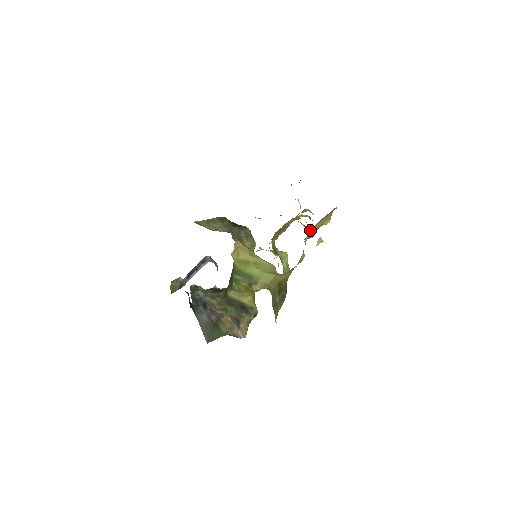
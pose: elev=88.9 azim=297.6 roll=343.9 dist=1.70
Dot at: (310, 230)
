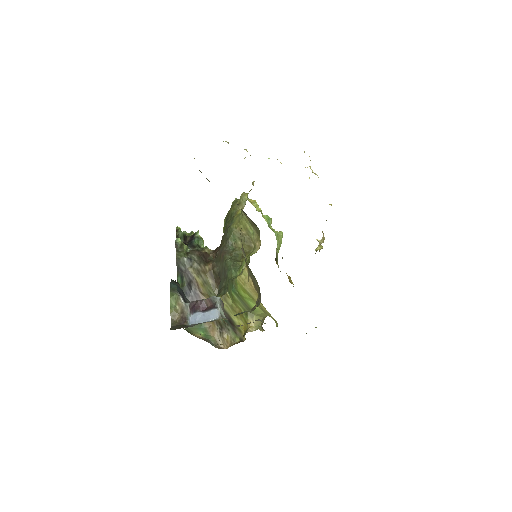
Dot at: occluded
